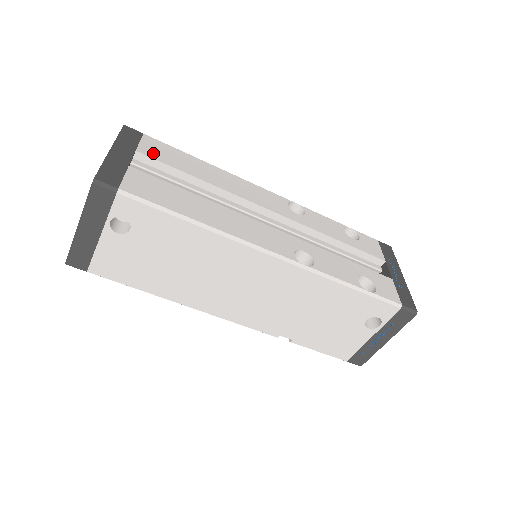
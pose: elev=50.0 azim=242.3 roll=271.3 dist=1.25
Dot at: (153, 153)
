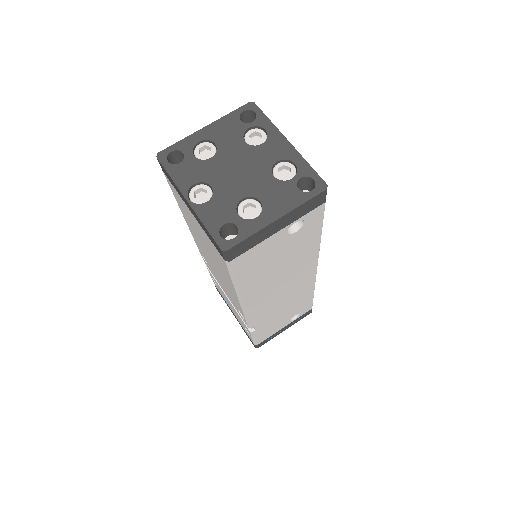
Dot at: occluded
